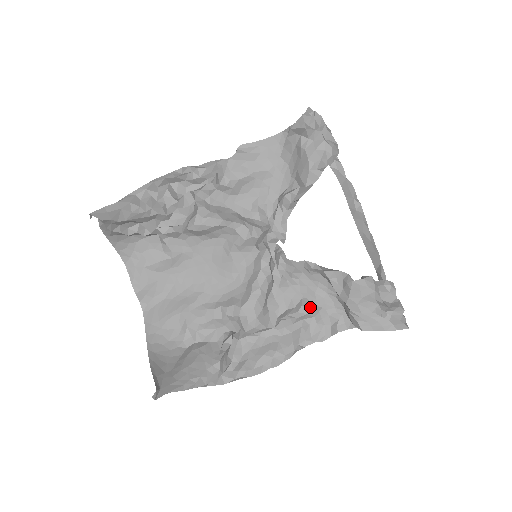
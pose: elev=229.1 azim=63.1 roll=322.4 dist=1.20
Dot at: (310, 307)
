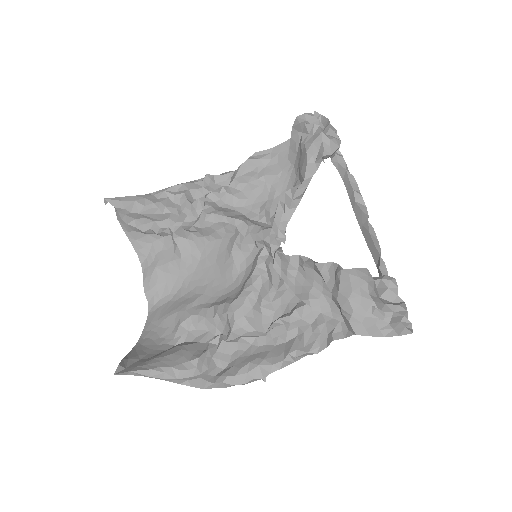
Dot at: (304, 310)
